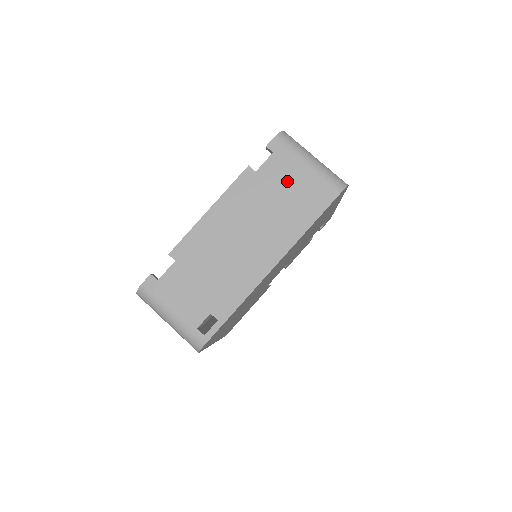
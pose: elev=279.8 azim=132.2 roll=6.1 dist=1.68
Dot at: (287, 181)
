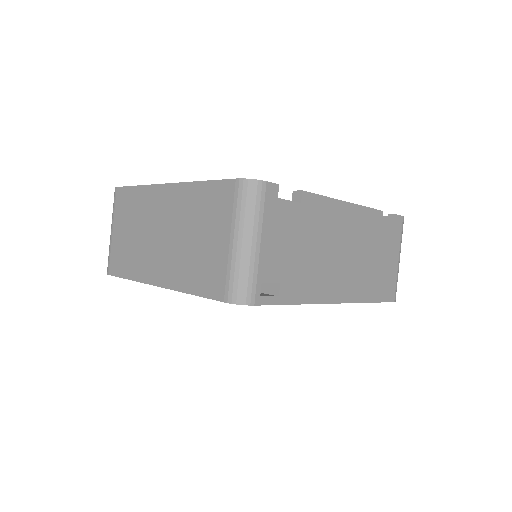
Dot at: (386, 254)
